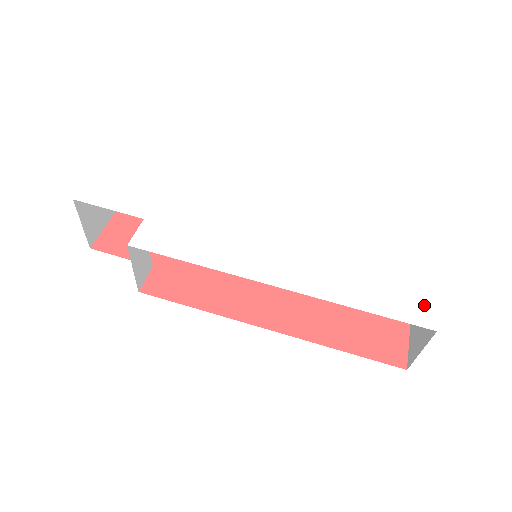
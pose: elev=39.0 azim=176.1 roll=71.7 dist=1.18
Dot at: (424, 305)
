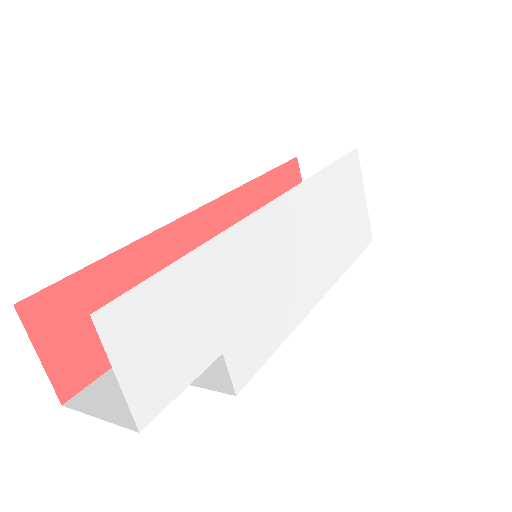
Dot at: (366, 225)
